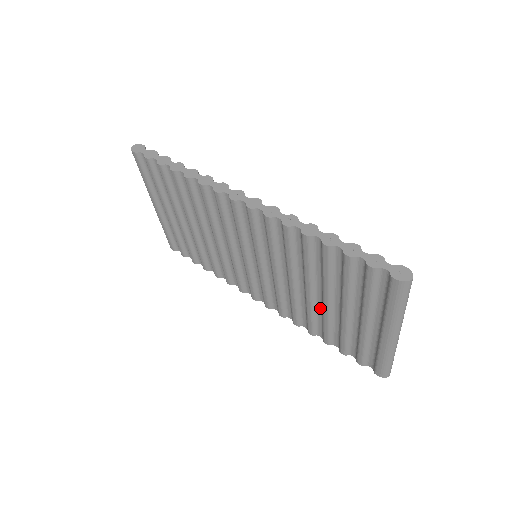
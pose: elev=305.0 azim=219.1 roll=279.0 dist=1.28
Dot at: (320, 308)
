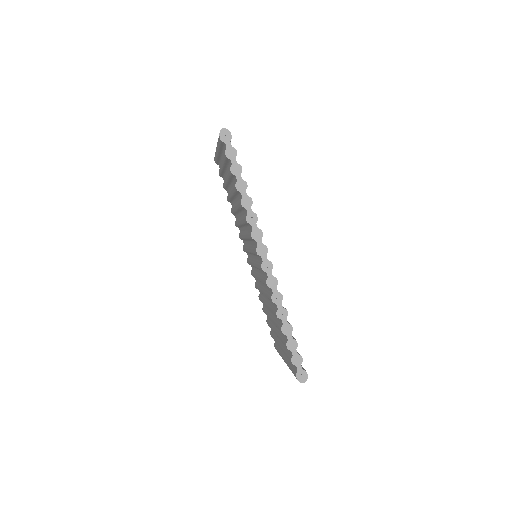
Dot at: (269, 310)
